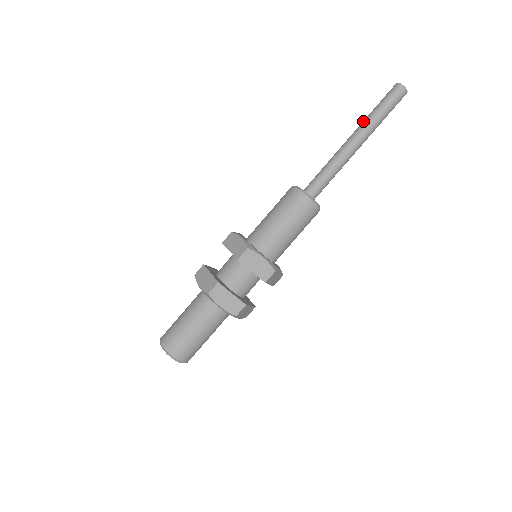
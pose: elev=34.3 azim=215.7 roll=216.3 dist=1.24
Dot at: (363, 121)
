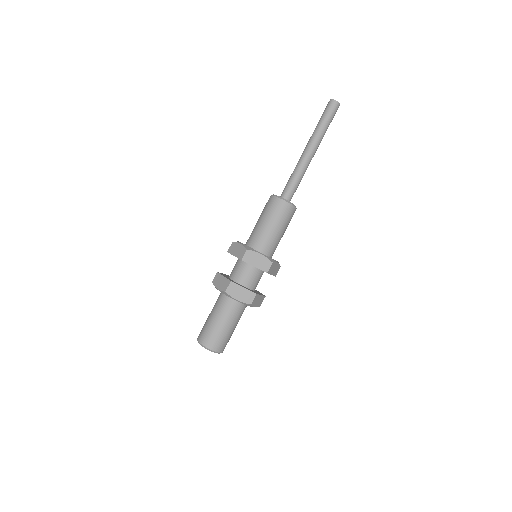
Dot at: (312, 134)
